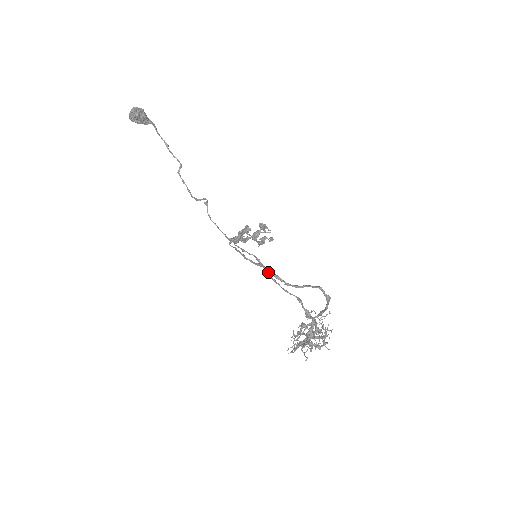
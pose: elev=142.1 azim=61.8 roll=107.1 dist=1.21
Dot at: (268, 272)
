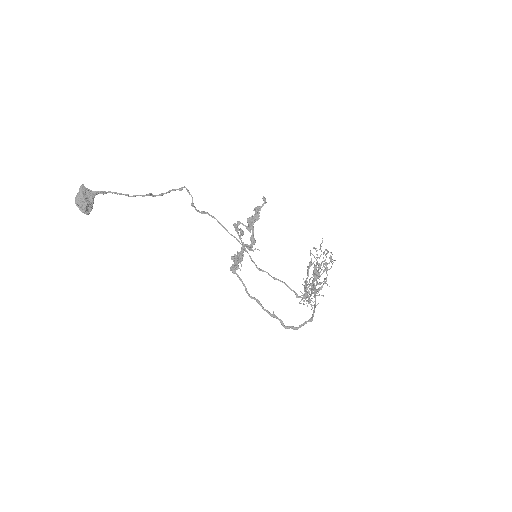
Dot at: (269, 275)
